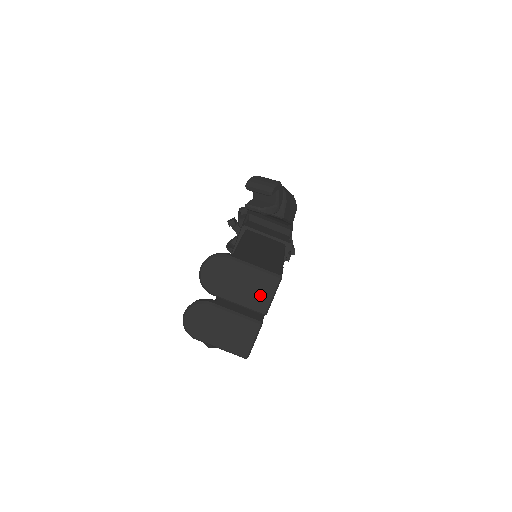
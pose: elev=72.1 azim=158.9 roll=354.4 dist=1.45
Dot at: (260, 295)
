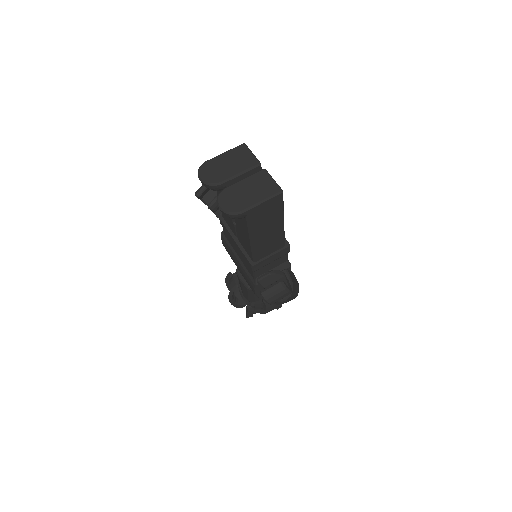
Dot at: (245, 158)
